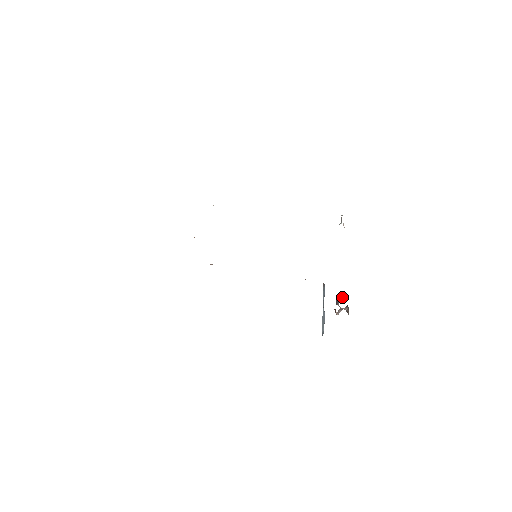
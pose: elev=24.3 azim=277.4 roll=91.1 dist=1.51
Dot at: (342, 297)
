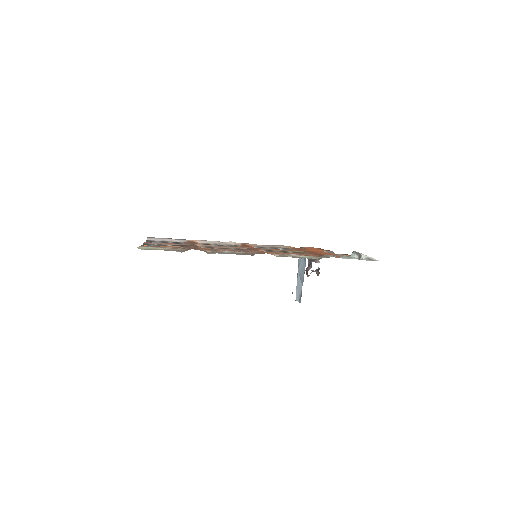
Dot at: (315, 262)
